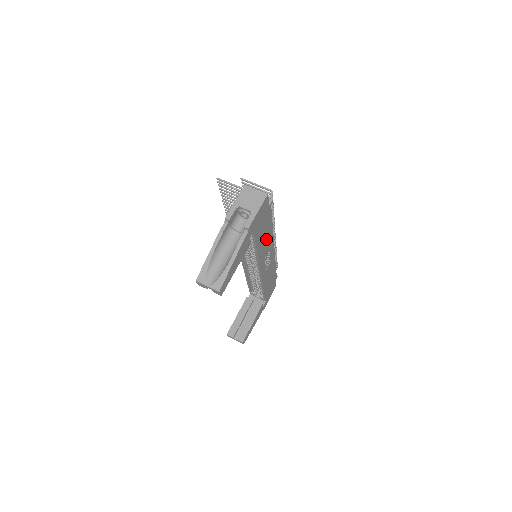
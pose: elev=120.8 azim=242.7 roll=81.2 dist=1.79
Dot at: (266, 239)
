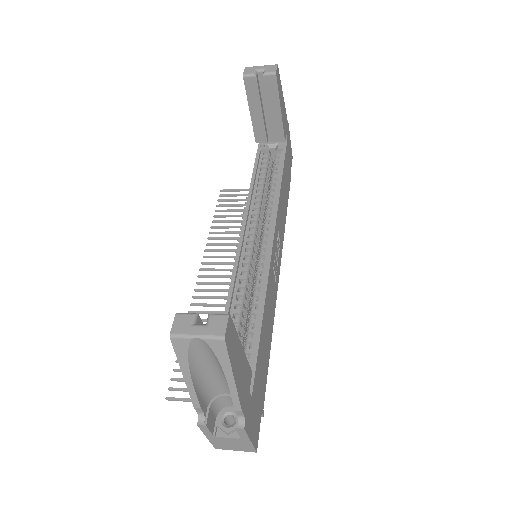
Dot at: (283, 207)
